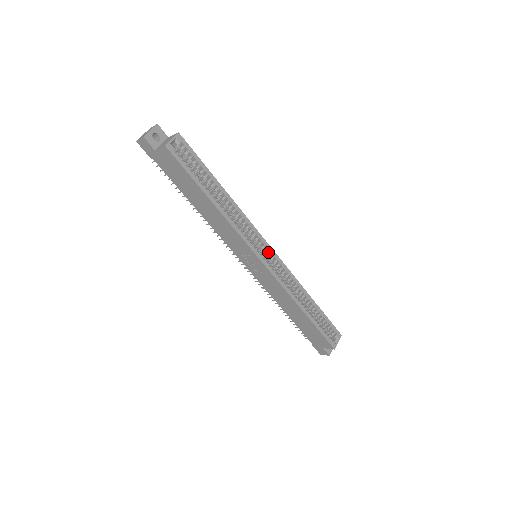
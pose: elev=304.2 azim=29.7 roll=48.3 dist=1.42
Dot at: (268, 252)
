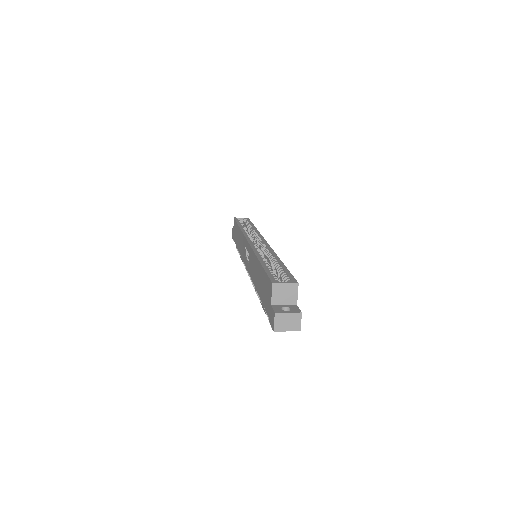
Dot at: occluded
